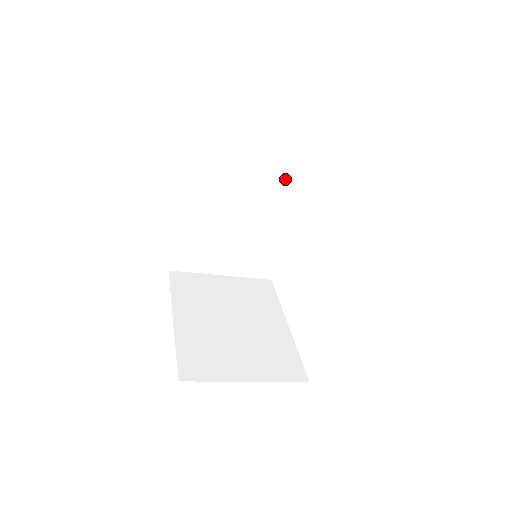
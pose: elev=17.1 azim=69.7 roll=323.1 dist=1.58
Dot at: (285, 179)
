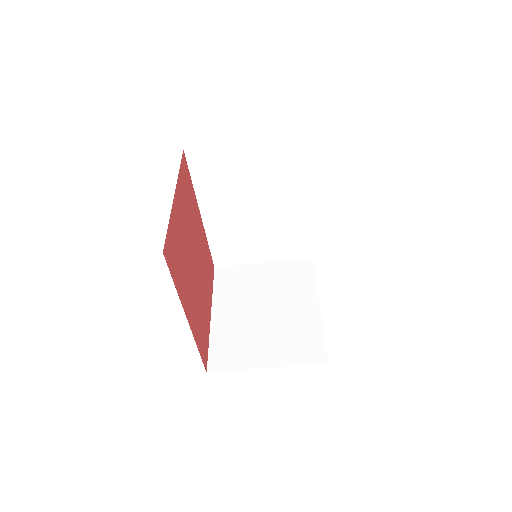
Dot at: (283, 170)
